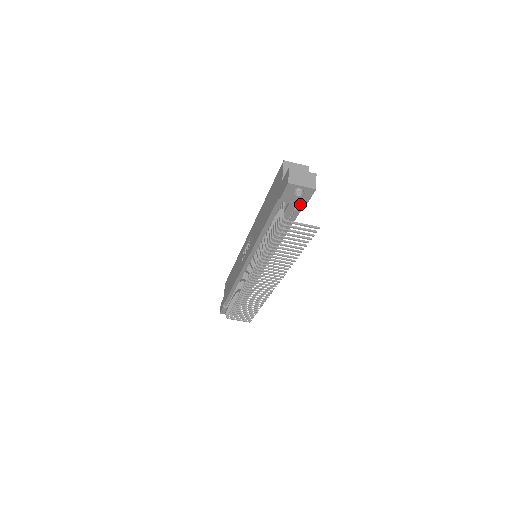
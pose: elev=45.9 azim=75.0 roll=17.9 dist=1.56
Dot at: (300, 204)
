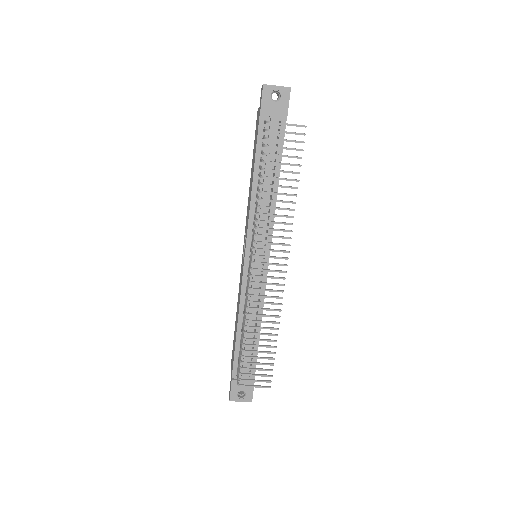
Dot at: (281, 116)
